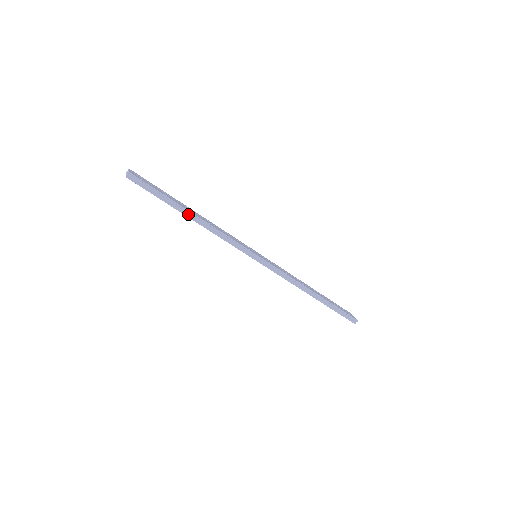
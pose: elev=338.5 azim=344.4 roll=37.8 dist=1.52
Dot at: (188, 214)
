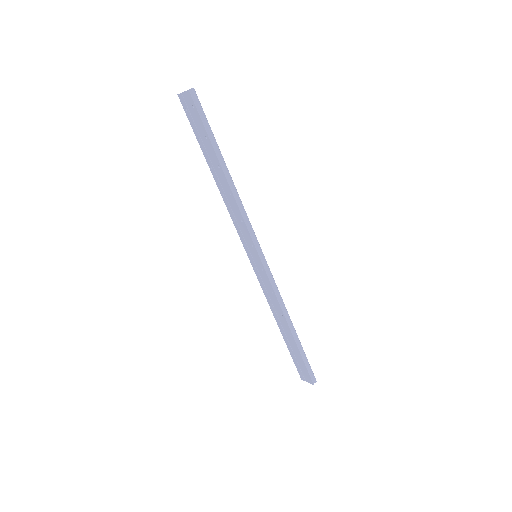
Dot at: (223, 167)
